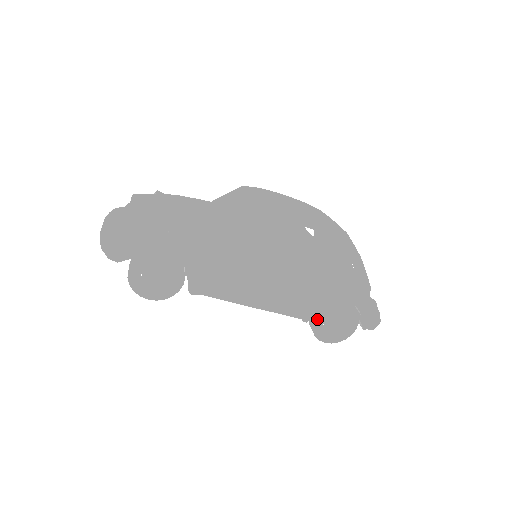
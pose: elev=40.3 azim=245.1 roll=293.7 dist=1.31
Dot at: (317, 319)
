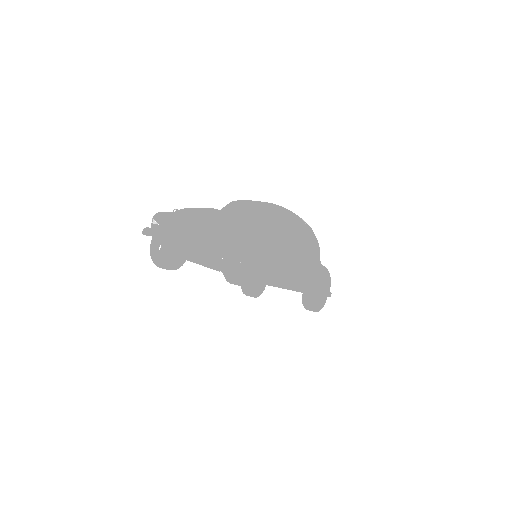
Dot at: (314, 291)
